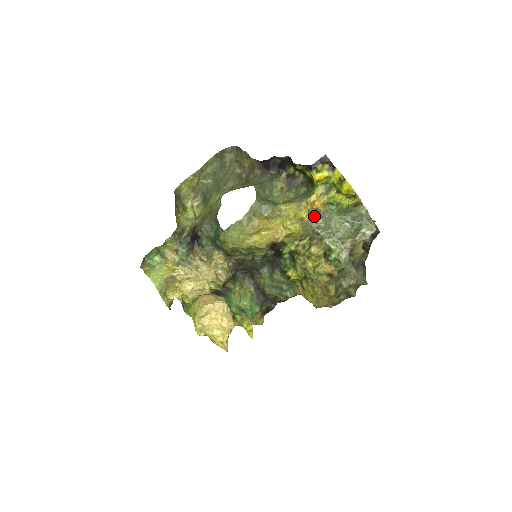
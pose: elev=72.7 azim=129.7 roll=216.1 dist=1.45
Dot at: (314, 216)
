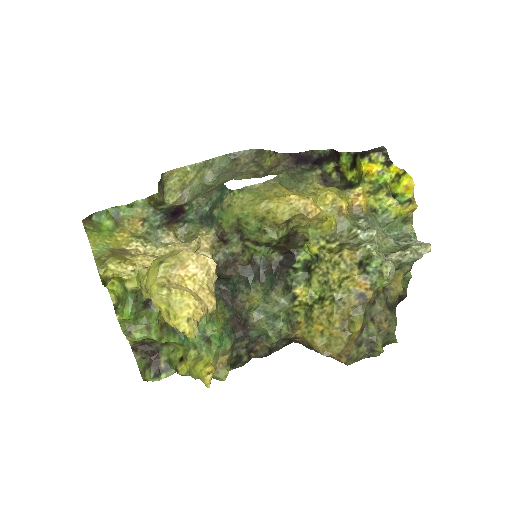
Dot at: (353, 216)
